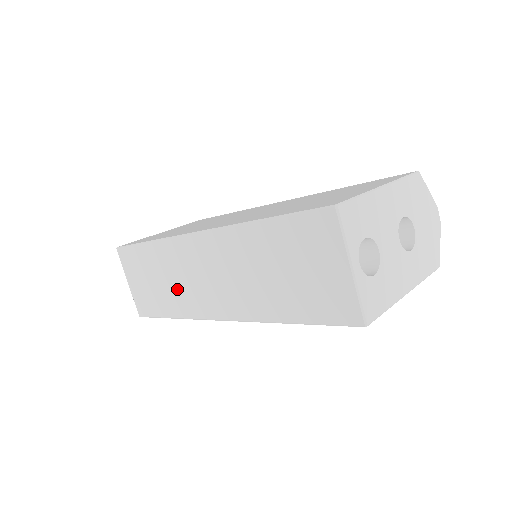
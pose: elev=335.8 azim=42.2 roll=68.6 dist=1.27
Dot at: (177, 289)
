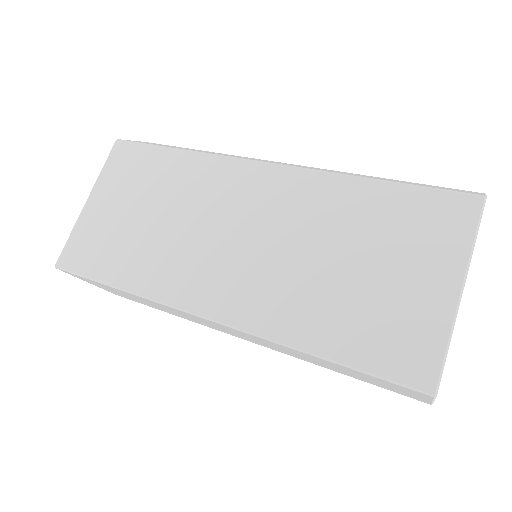
Dot at: occluded
